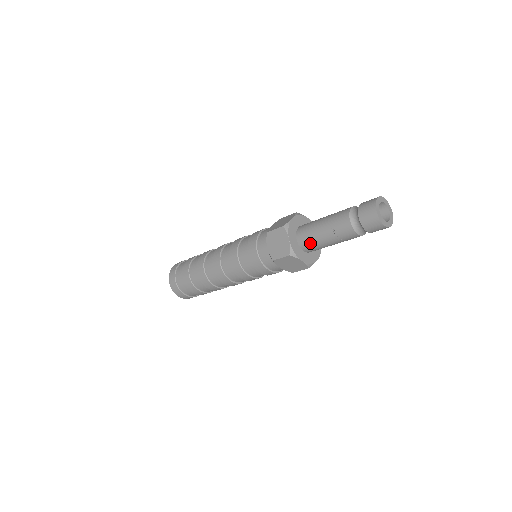
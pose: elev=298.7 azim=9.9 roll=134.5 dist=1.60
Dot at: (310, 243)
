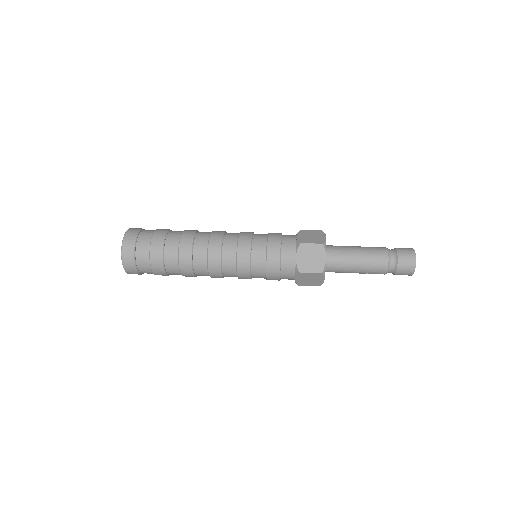
Dot at: occluded
